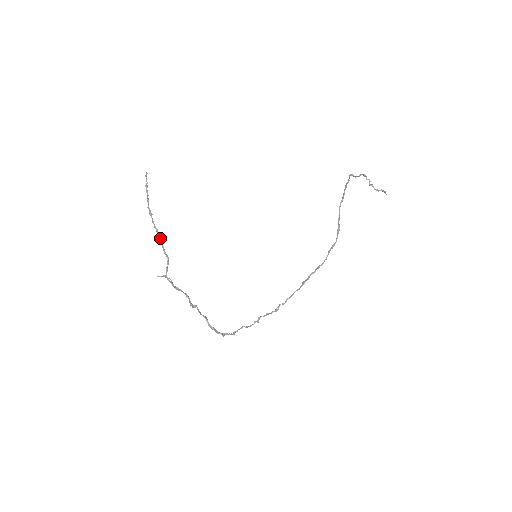
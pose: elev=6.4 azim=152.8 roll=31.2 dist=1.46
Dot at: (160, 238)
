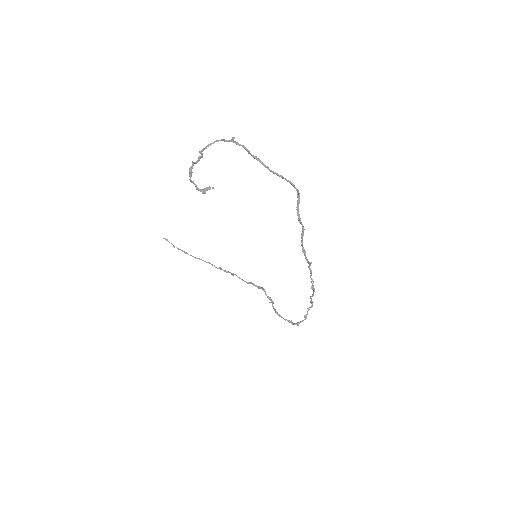
Dot at: occluded
